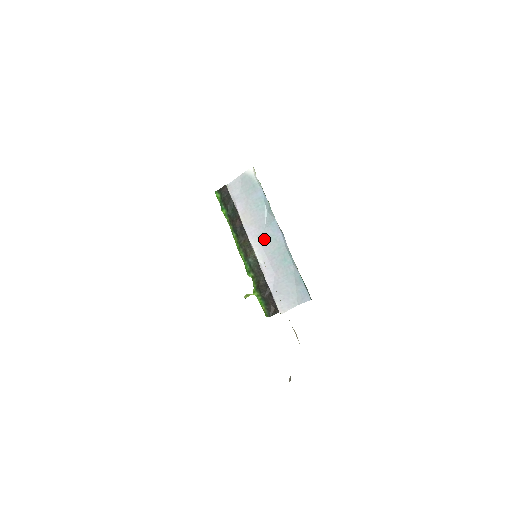
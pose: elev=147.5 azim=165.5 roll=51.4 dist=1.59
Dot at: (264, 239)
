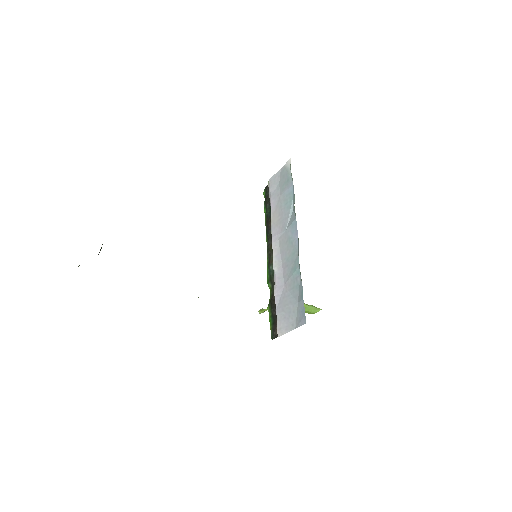
Dot at: (283, 242)
